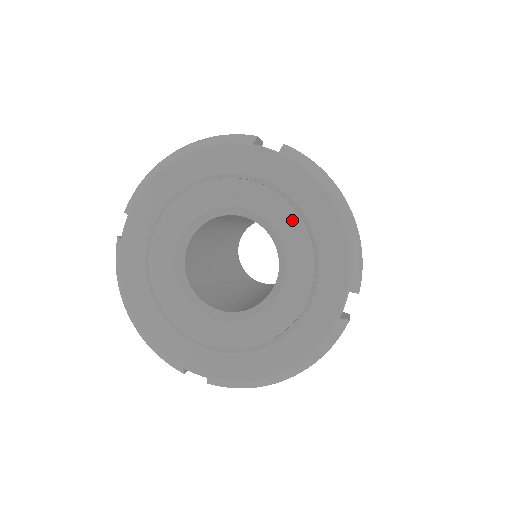
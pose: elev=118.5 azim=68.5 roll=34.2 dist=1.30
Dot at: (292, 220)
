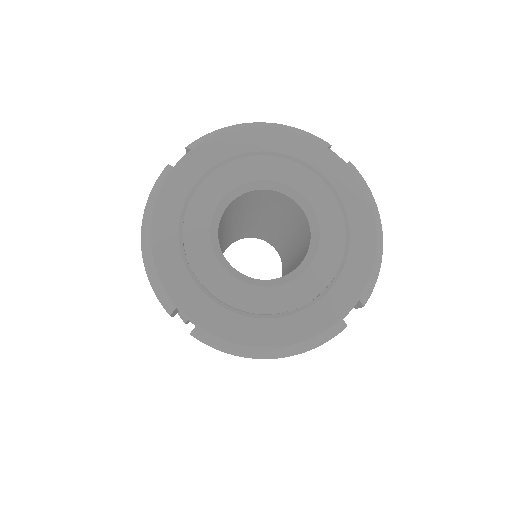
Dot at: (336, 220)
